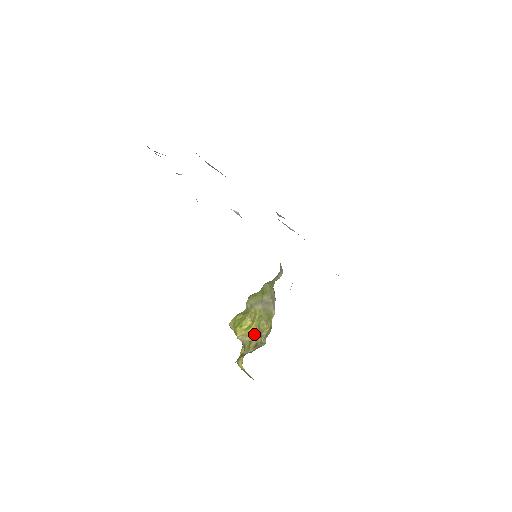
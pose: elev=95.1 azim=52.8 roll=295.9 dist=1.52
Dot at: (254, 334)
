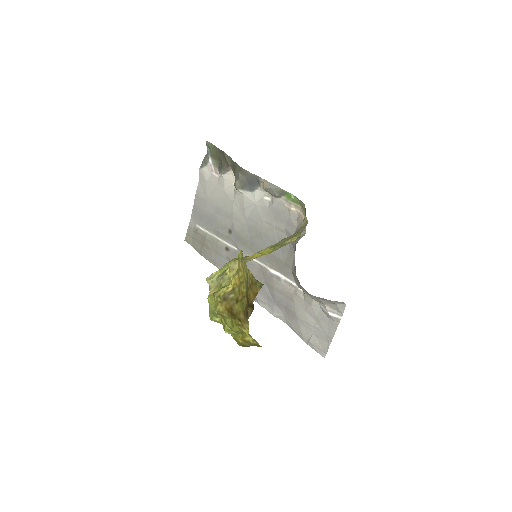
Dot at: occluded
